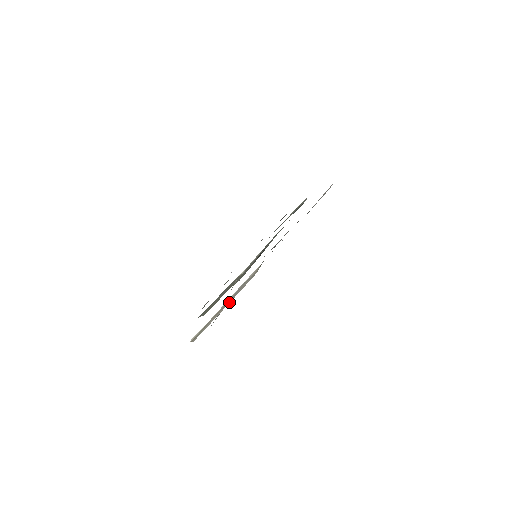
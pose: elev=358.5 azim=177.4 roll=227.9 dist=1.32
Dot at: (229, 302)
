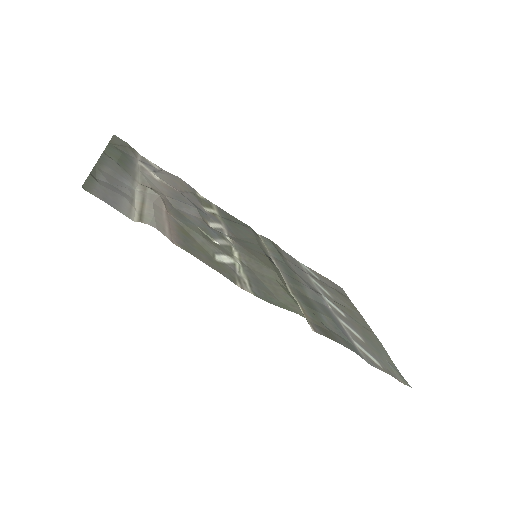
Dot at: (151, 204)
